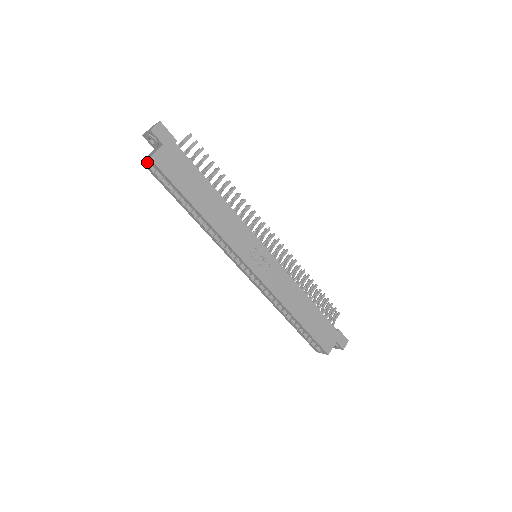
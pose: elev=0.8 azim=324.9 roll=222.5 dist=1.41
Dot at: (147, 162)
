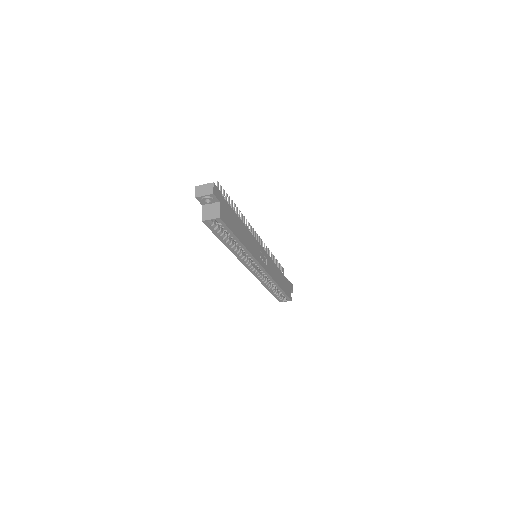
Dot at: (209, 220)
